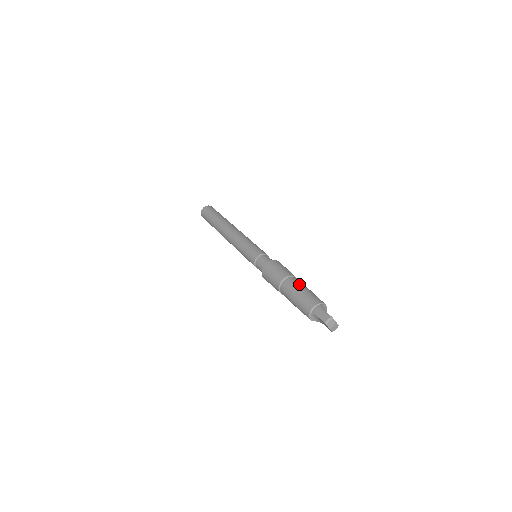
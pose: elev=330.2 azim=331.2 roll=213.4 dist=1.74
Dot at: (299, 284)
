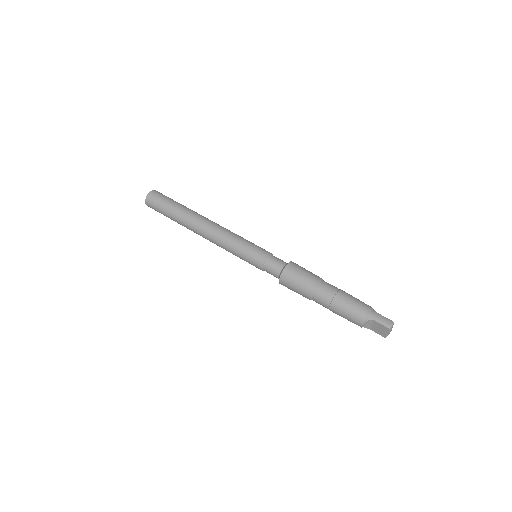
Dot at: occluded
